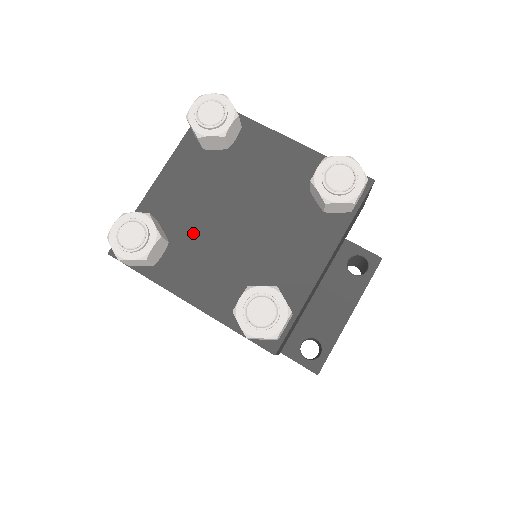
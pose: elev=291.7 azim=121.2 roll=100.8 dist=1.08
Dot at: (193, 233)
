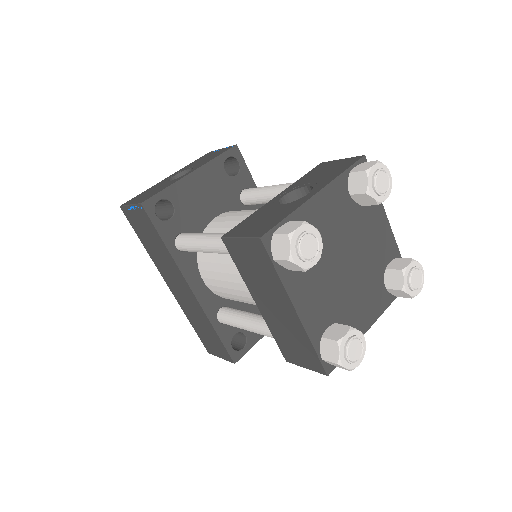
Dot at: occluded
